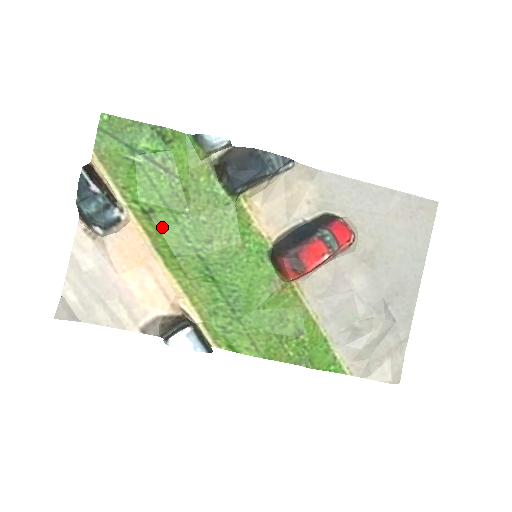
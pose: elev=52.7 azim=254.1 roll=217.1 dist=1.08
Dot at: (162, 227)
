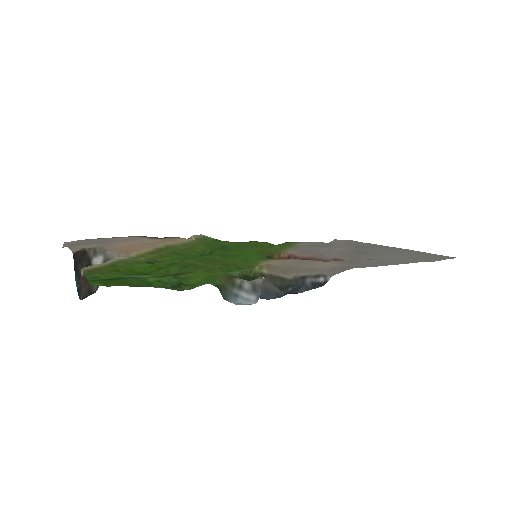
Dot at: (167, 259)
